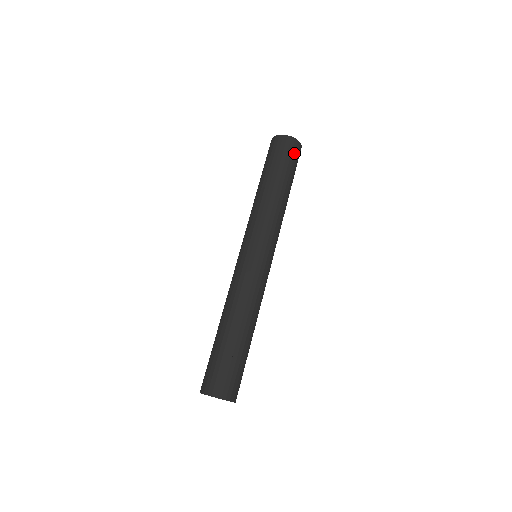
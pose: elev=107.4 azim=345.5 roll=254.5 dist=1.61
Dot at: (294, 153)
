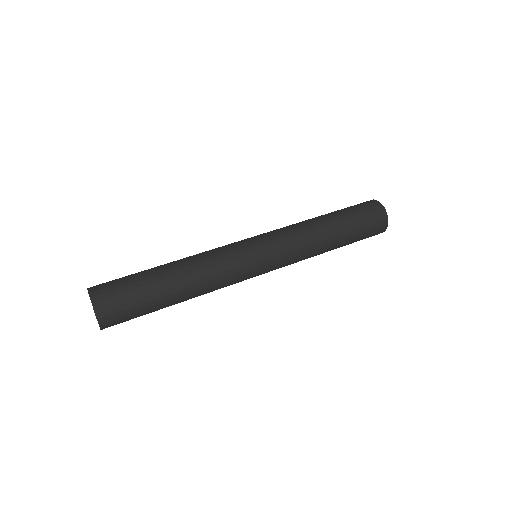
Dot at: (370, 212)
